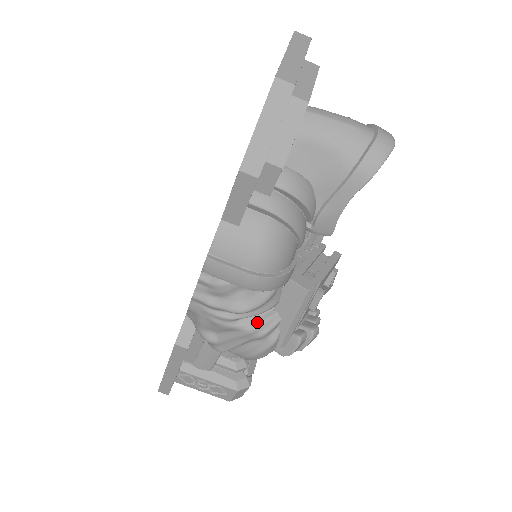
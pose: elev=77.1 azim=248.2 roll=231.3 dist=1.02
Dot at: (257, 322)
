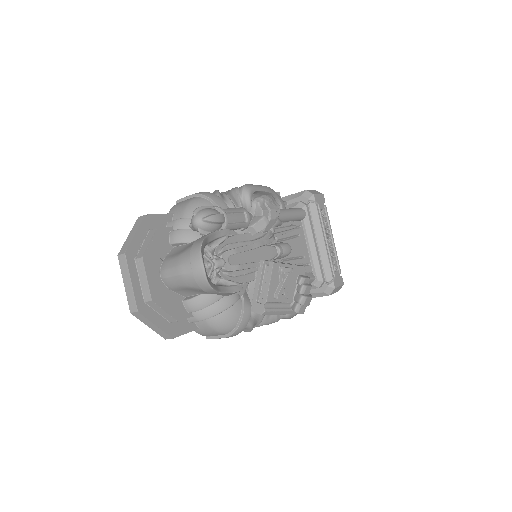
Dot at: (267, 320)
